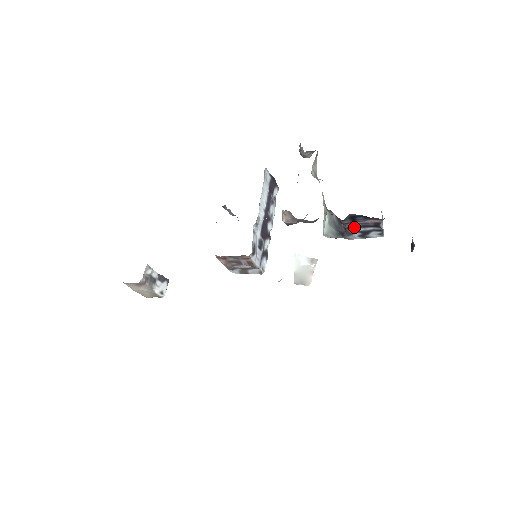
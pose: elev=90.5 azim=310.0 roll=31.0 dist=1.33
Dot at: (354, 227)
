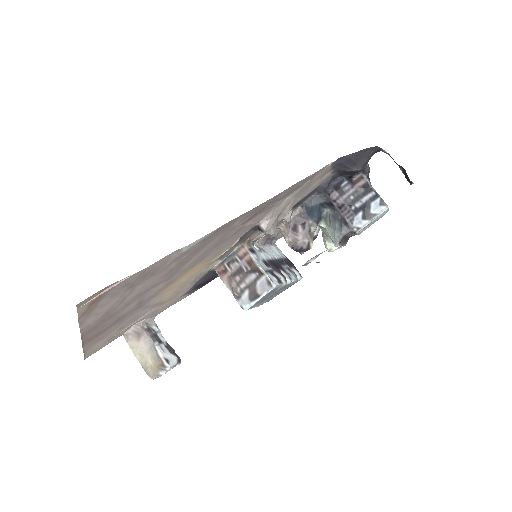
Dot at: (349, 205)
